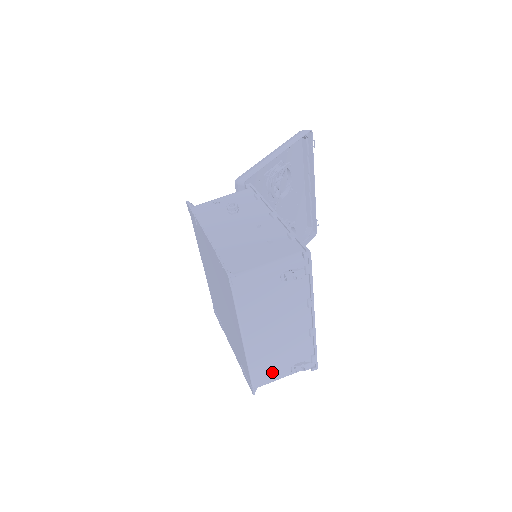
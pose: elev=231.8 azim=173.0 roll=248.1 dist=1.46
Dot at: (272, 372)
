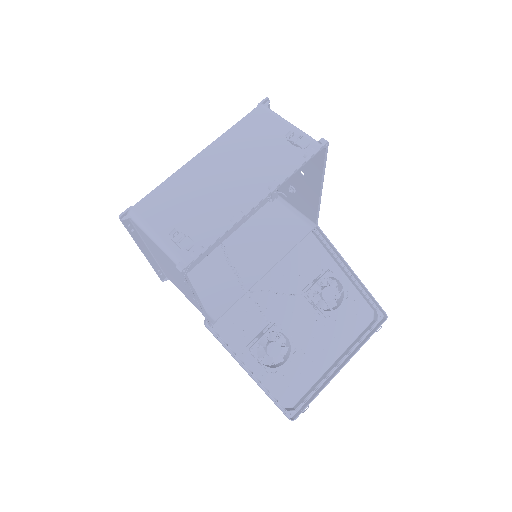
Dot at: (163, 213)
